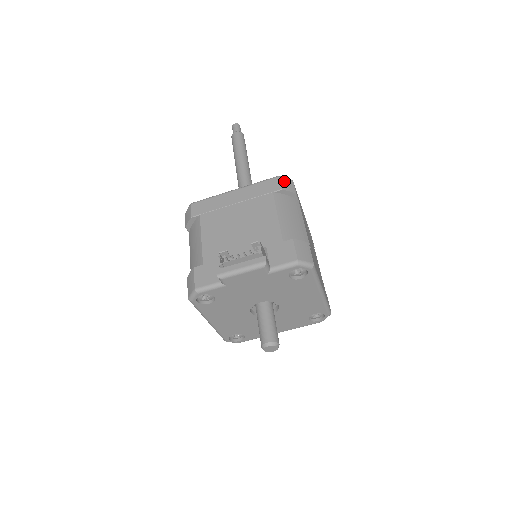
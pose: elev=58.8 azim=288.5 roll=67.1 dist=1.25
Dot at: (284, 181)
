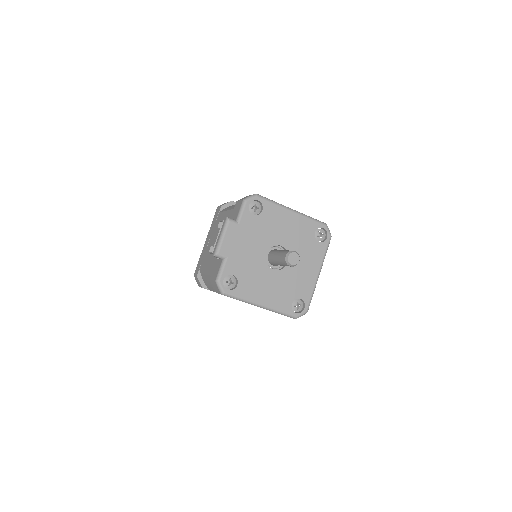
Dot at: occluded
